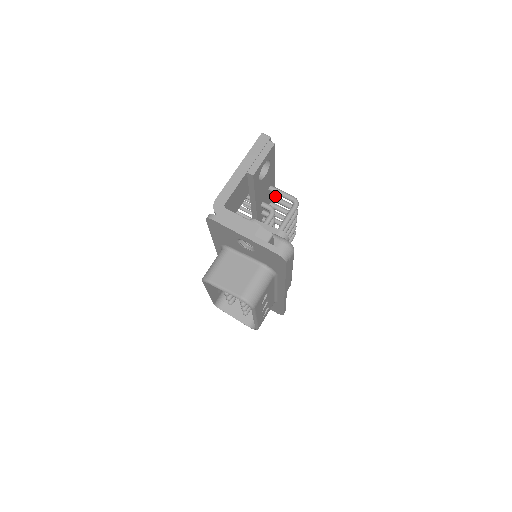
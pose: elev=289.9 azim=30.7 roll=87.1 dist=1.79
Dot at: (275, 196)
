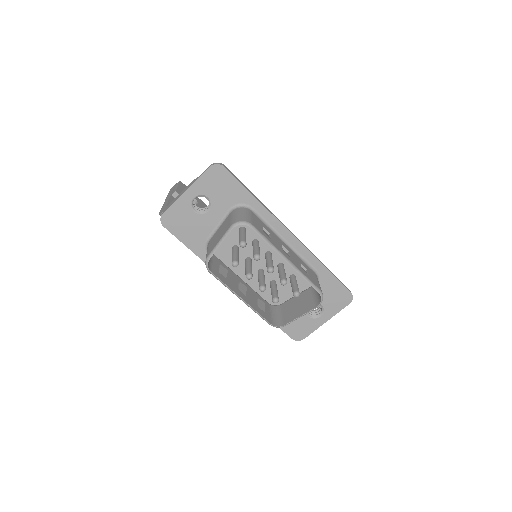
Dot at: occluded
